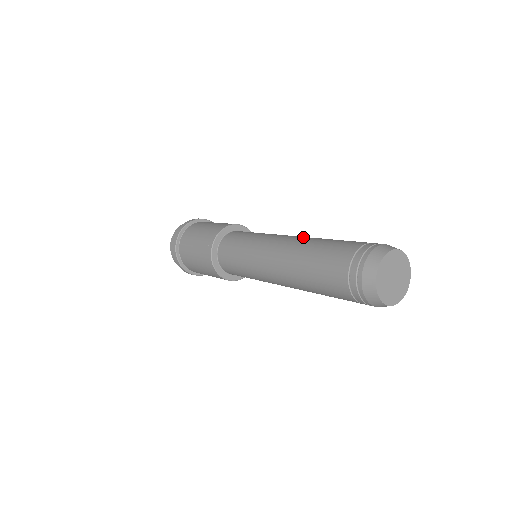
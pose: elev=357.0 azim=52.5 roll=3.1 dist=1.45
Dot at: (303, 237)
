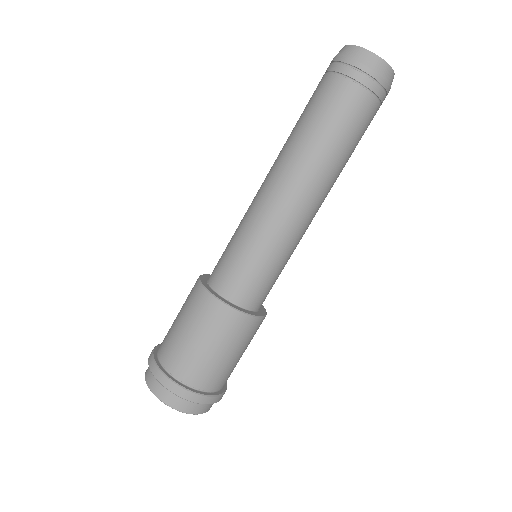
Dot at: occluded
